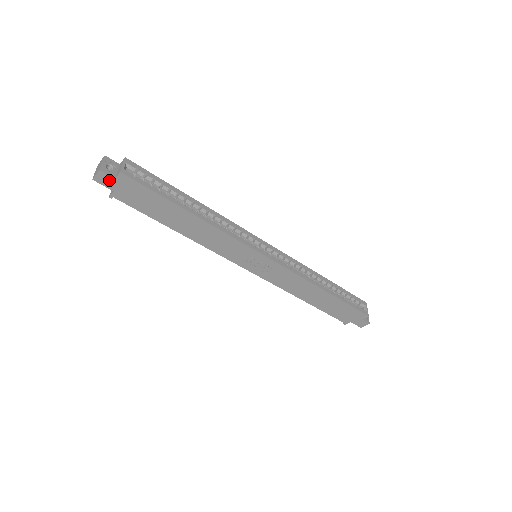
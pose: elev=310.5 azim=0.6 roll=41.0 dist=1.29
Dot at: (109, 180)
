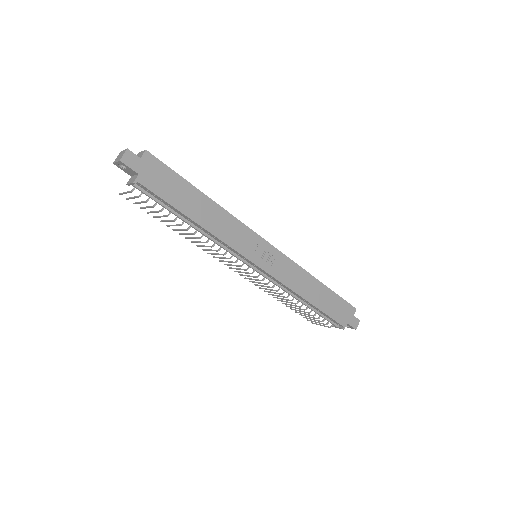
Dot at: (135, 160)
